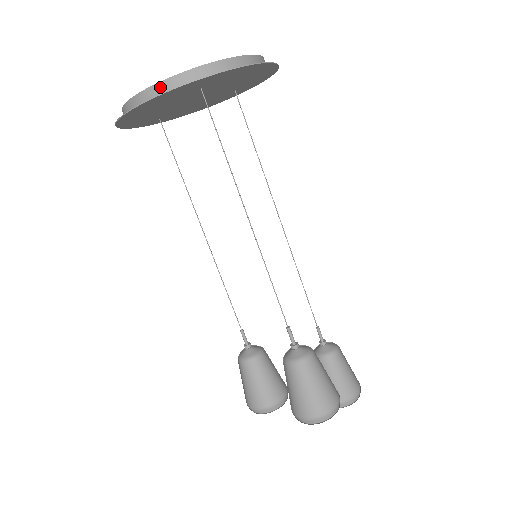
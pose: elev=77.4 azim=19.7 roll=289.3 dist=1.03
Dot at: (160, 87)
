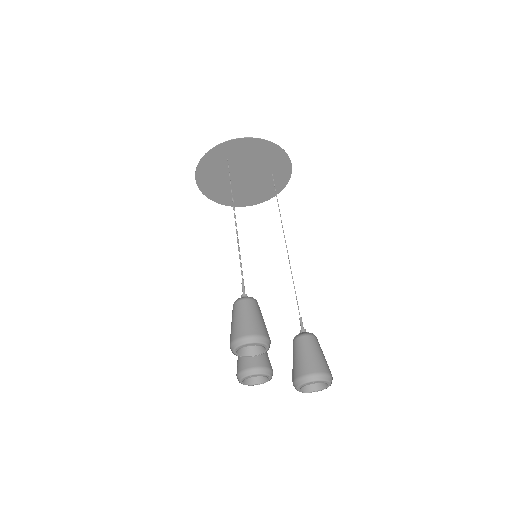
Dot at: occluded
